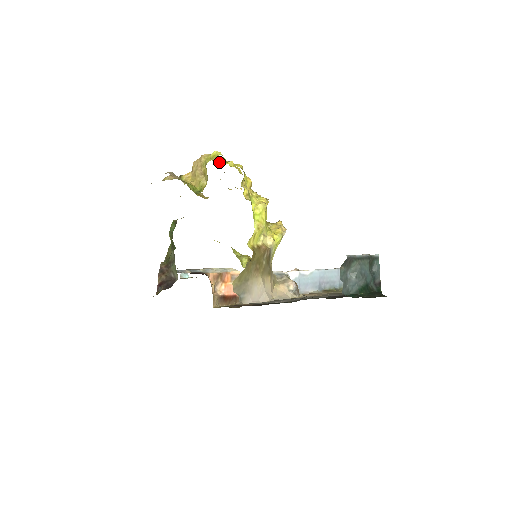
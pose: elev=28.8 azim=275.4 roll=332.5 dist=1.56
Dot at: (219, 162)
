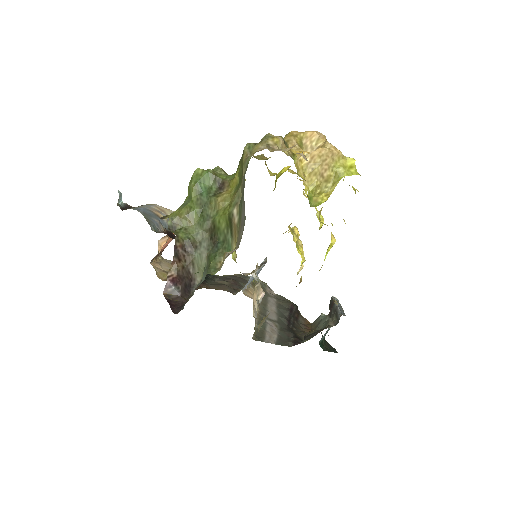
Dot at: occluded
